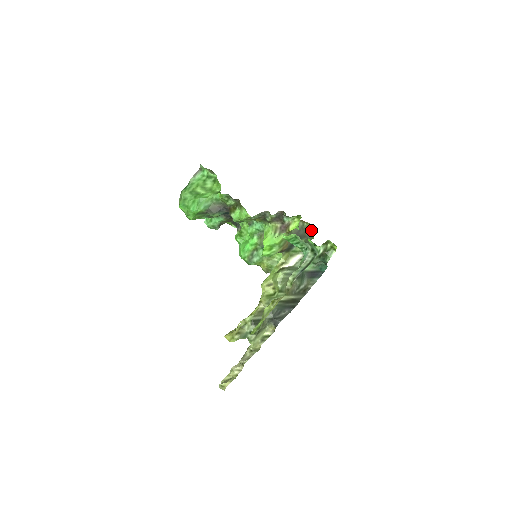
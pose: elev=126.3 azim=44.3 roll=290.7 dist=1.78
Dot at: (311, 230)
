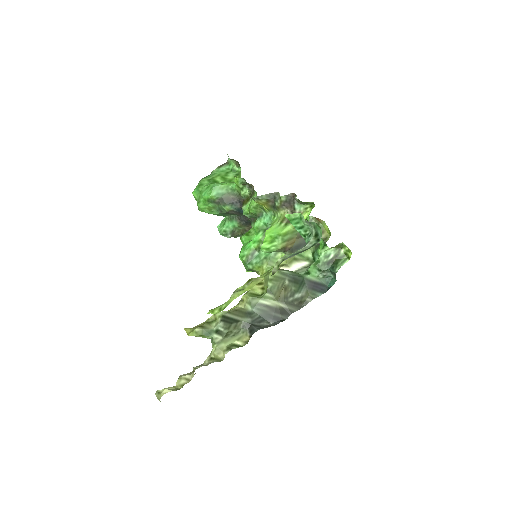
Dot at: (326, 234)
